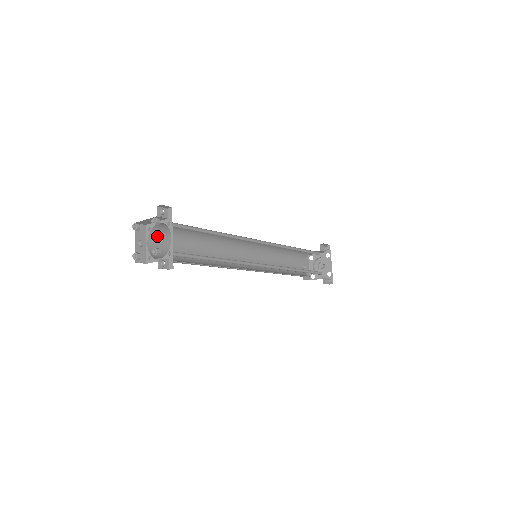
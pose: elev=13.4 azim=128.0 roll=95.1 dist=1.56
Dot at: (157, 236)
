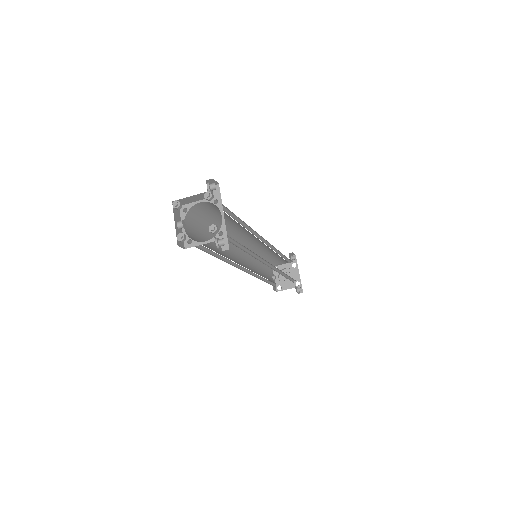
Dot at: (190, 220)
